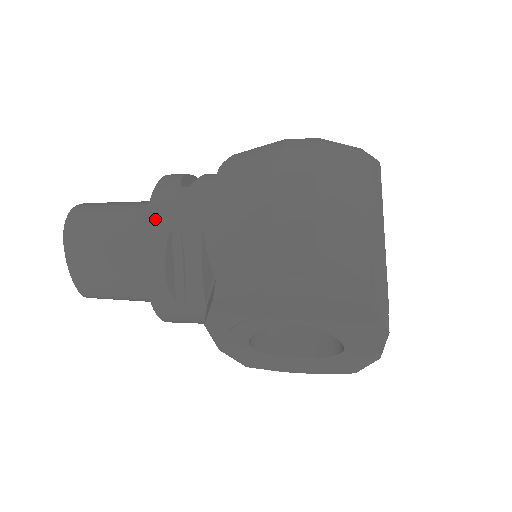
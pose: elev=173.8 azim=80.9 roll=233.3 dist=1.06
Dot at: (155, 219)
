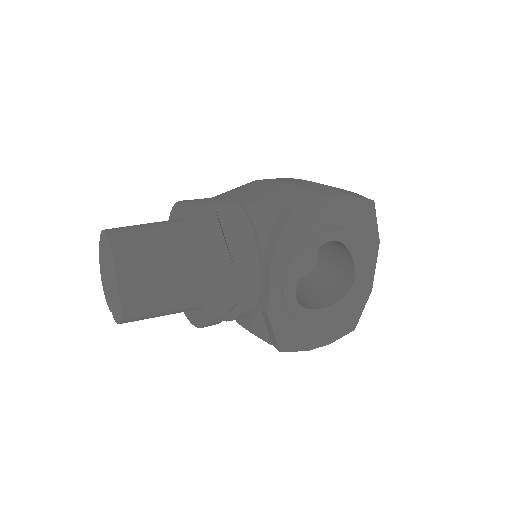
Dot at: (200, 207)
